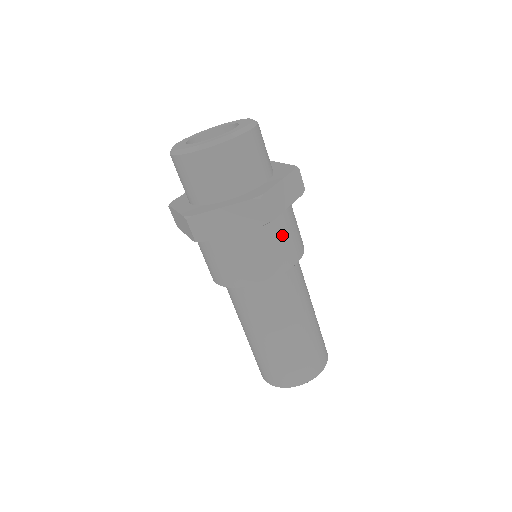
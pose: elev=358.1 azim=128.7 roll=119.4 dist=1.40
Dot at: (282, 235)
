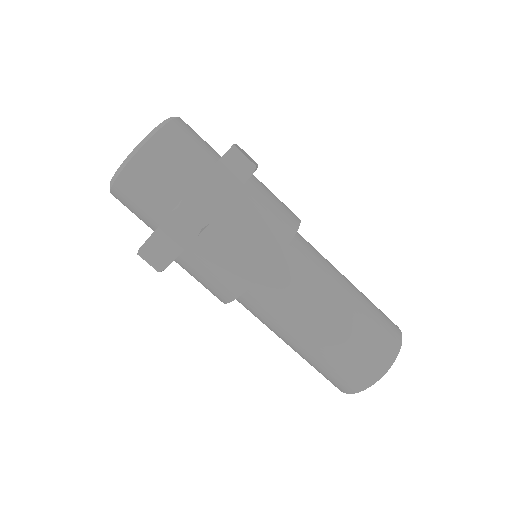
Dot at: (243, 231)
